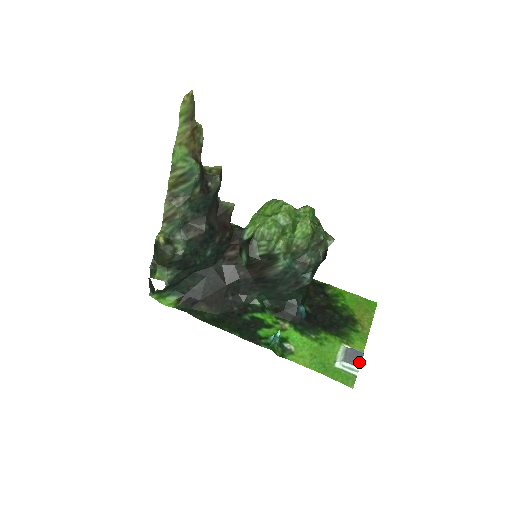
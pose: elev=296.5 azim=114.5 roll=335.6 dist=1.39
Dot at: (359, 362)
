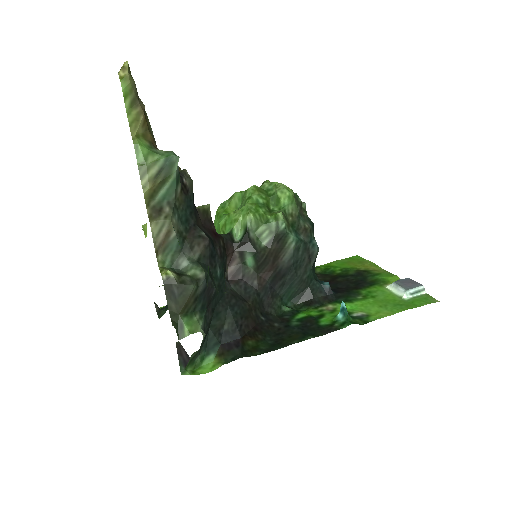
Dot at: (416, 283)
